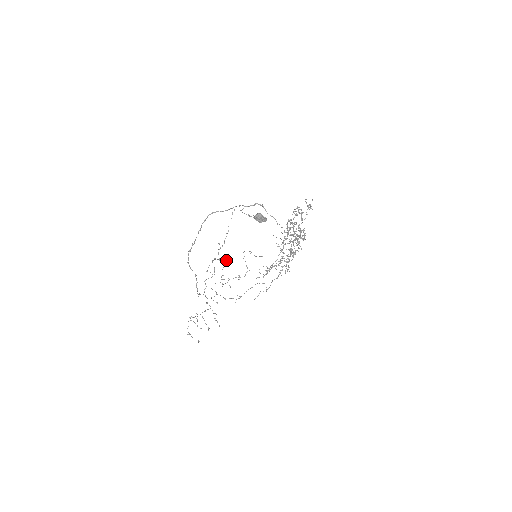
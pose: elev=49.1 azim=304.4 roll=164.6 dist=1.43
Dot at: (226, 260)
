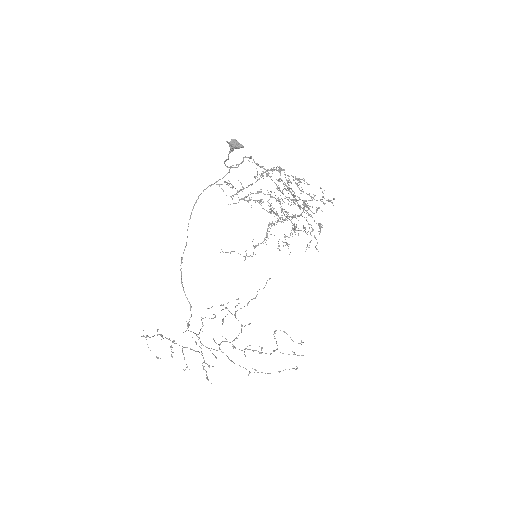
Dot at: occluded
